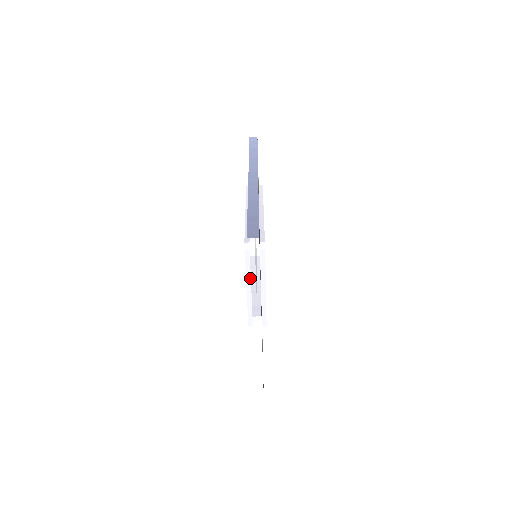
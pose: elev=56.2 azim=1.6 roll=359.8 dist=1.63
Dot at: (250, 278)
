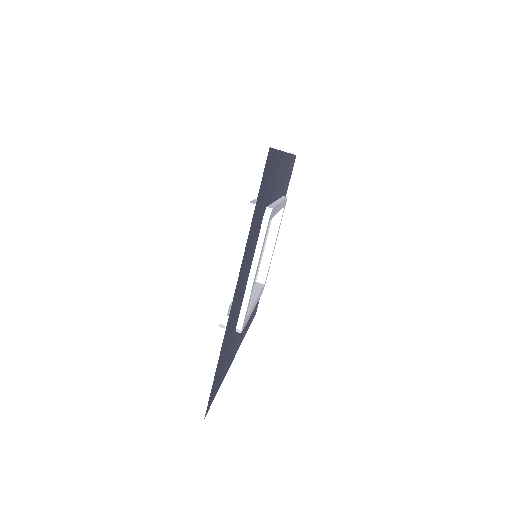
Dot at: (241, 251)
